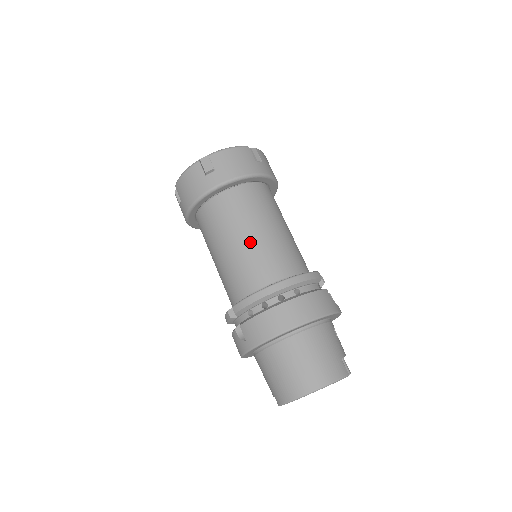
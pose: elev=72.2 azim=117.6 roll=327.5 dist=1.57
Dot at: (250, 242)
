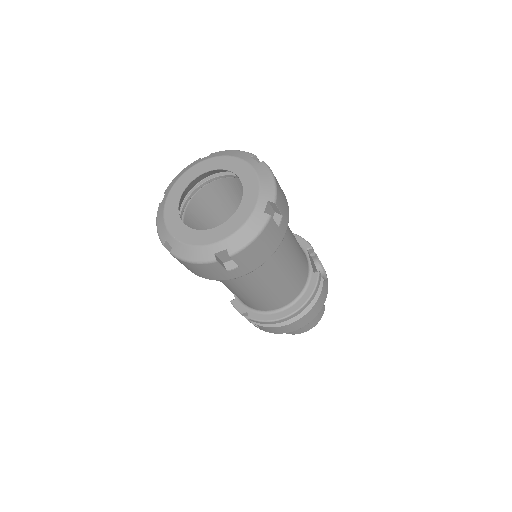
Dot at: (270, 290)
